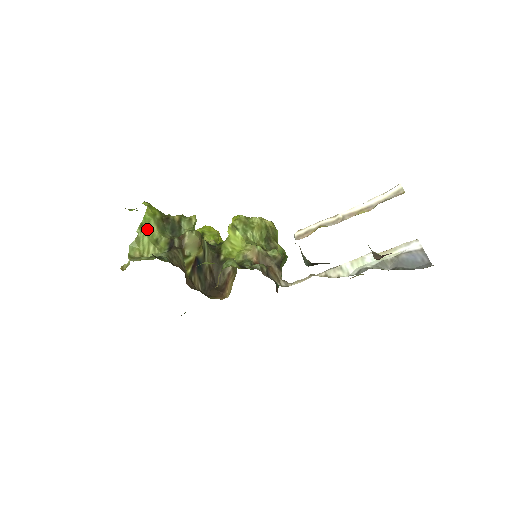
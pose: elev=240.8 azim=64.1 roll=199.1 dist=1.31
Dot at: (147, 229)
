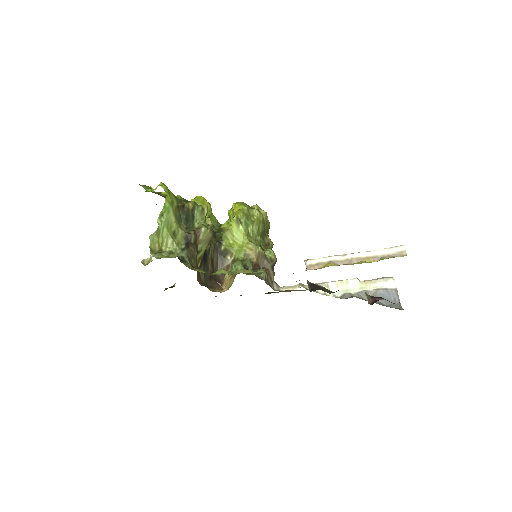
Dot at: (167, 220)
